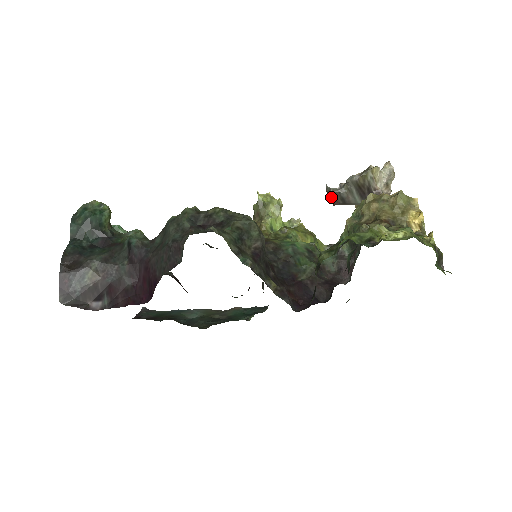
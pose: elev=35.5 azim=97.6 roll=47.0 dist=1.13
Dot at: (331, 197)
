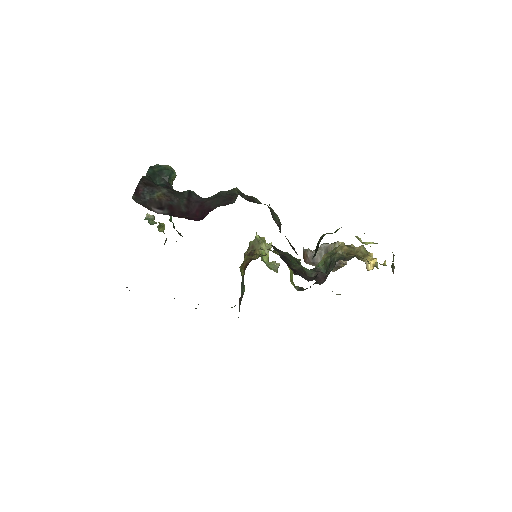
Dot at: (306, 255)
